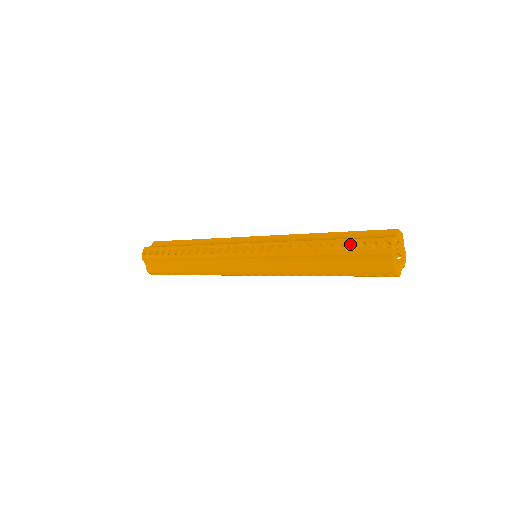
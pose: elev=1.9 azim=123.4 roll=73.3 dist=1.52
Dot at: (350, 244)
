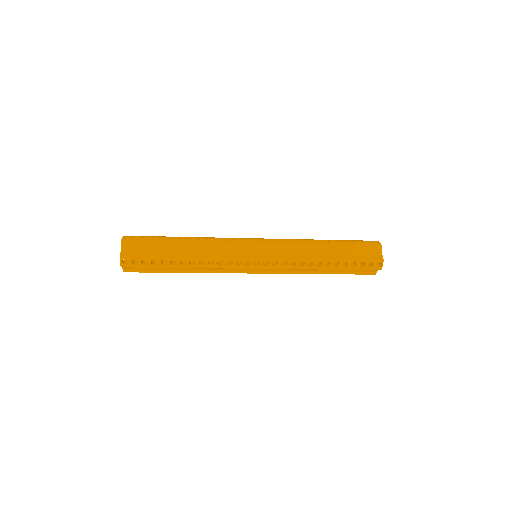
Dot at: (352, 262)
